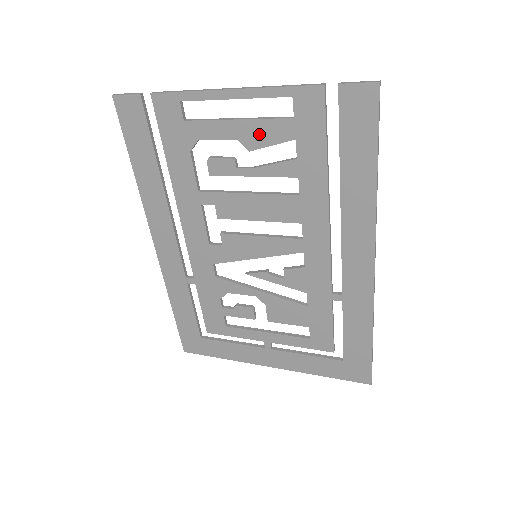
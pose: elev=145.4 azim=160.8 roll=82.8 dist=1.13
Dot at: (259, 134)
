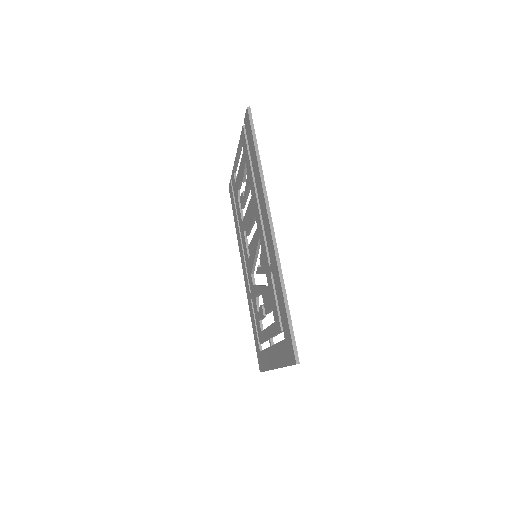
Dot at: (242, 170)
